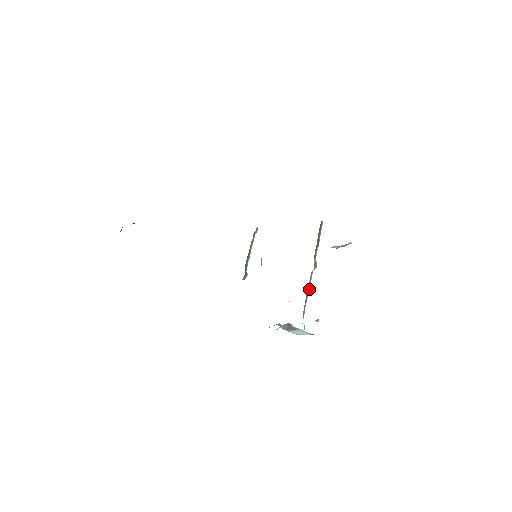
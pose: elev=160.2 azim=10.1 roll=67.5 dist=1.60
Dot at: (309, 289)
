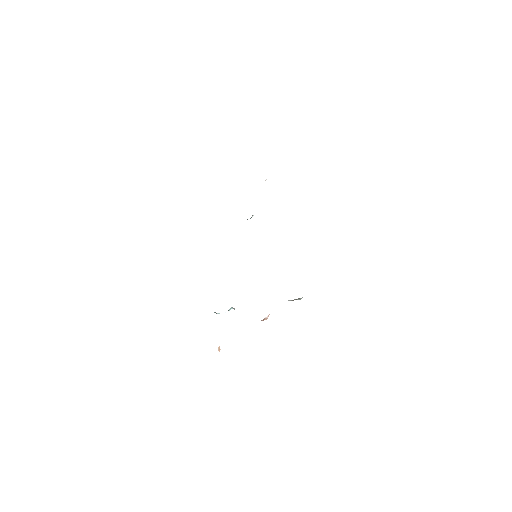
Dot at: occluded
